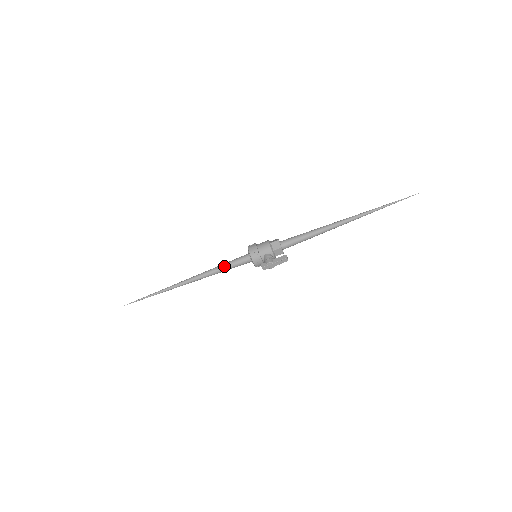
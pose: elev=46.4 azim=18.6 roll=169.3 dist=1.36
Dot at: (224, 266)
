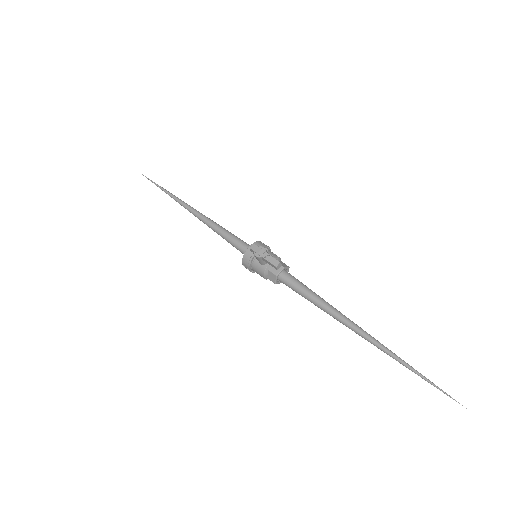
Dot at: occluded
